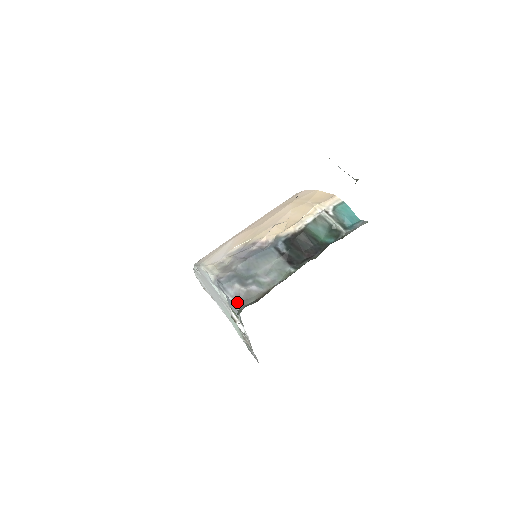
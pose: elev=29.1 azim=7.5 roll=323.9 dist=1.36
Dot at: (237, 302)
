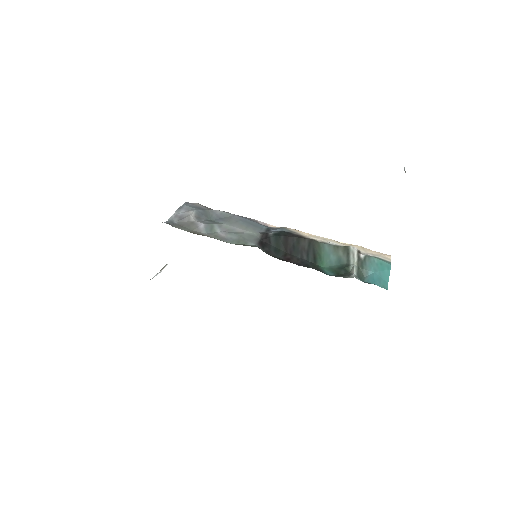
Dot at: (172, 220)
